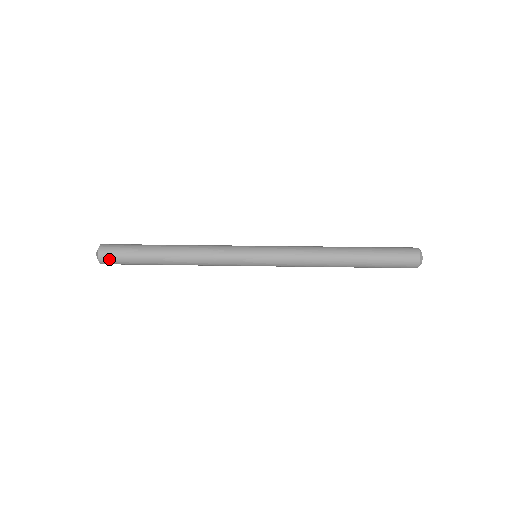
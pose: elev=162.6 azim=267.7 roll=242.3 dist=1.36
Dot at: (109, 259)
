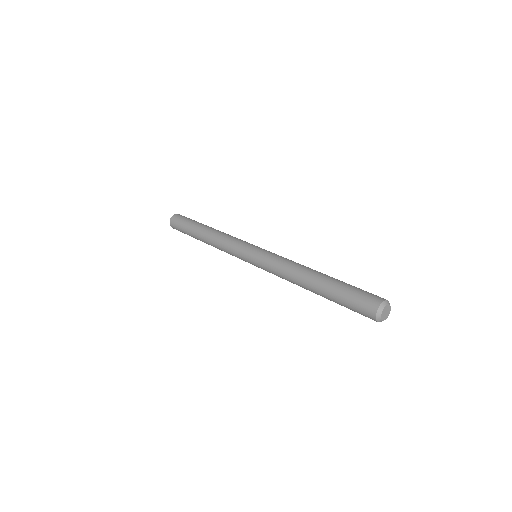
Dot at: (174, 225)
